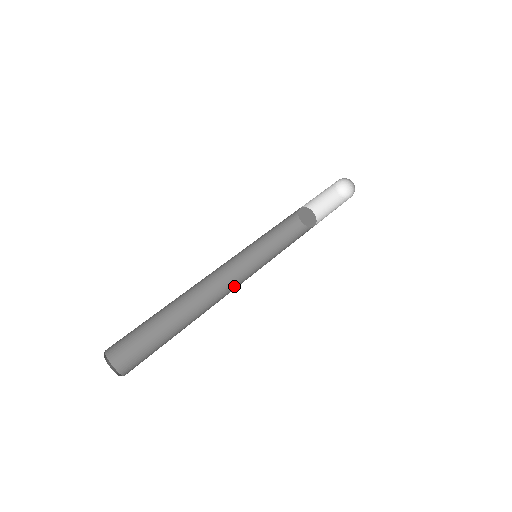
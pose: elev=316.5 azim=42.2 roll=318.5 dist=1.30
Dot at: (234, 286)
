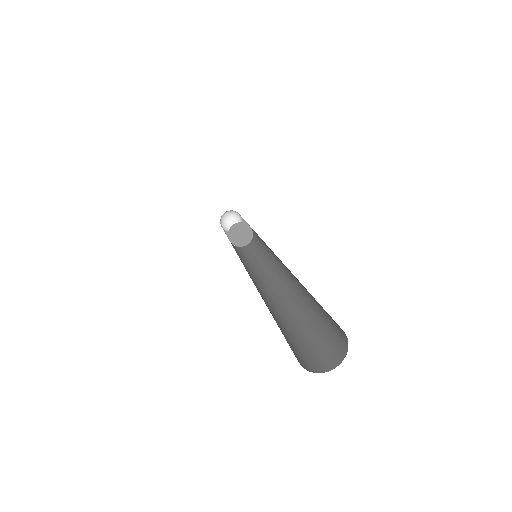
Dot at: (261, 284)
